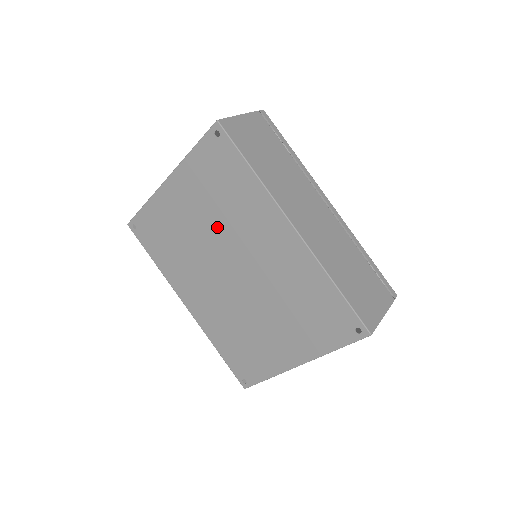
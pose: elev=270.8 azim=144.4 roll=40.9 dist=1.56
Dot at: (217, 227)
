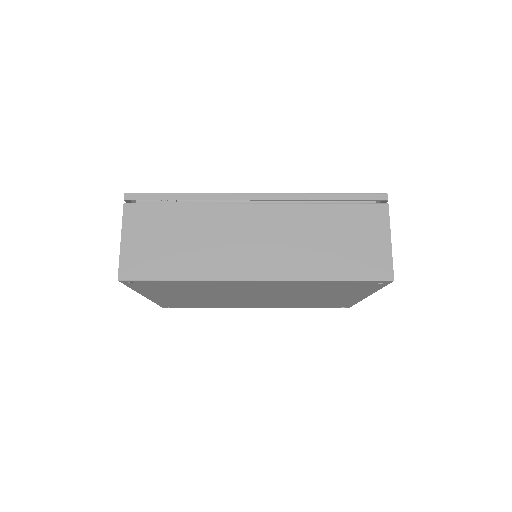
Dot at: occluded
